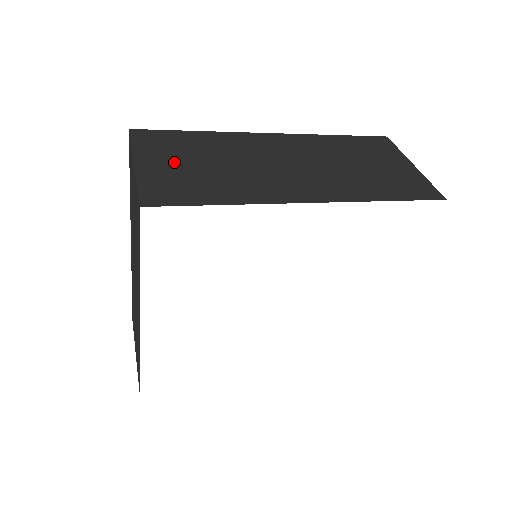
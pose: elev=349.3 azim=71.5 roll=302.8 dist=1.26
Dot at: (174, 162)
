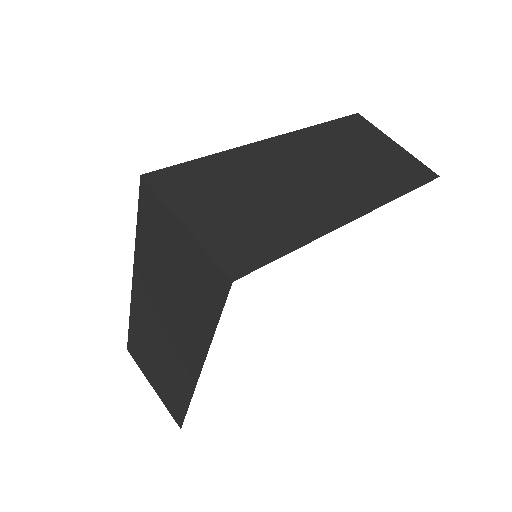
Dot at: (218, 208)
